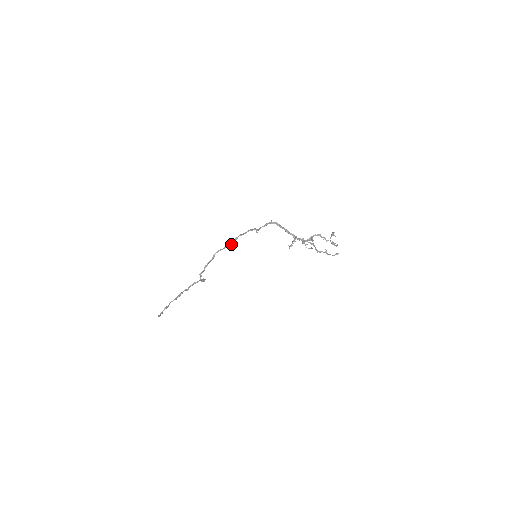
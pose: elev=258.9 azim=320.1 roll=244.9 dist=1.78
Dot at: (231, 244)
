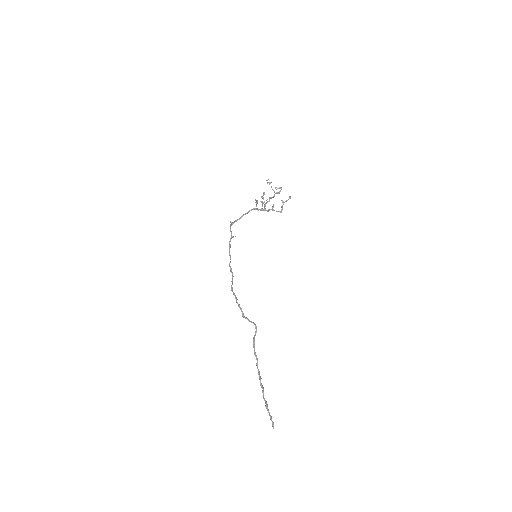
Dot at: (233, 276)
